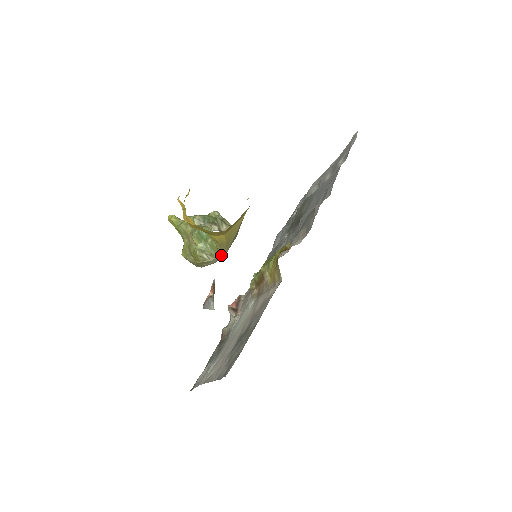
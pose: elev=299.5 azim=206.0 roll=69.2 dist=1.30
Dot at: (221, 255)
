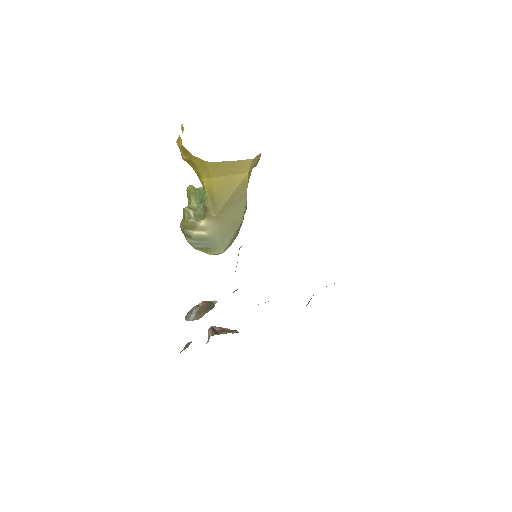
Dot at: (207, 215)
